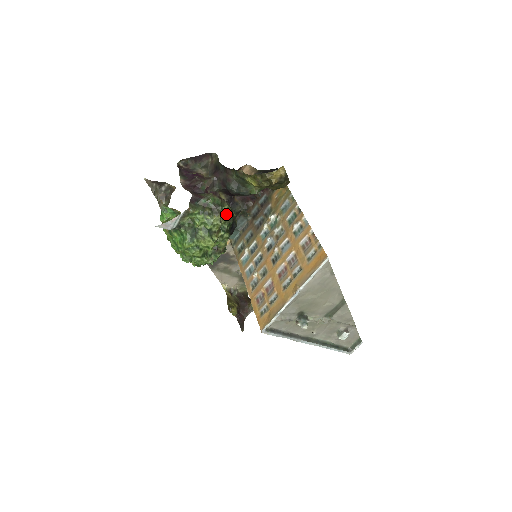
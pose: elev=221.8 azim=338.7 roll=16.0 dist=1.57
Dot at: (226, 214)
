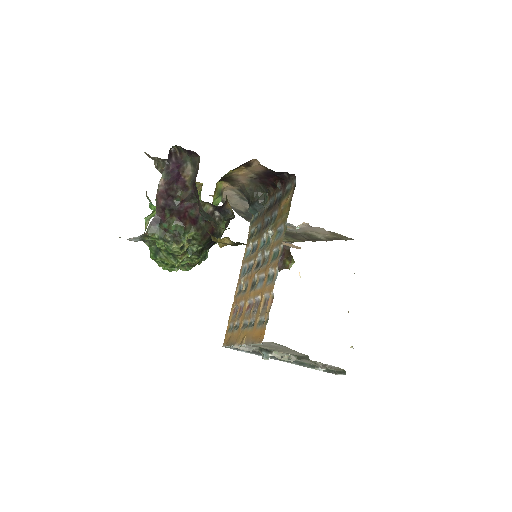
Dot at: (194, 238)
